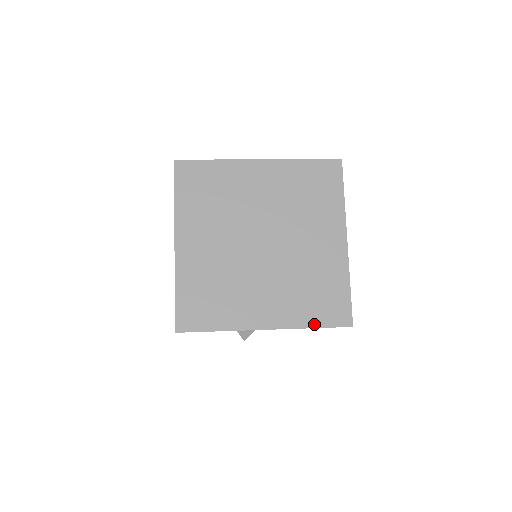
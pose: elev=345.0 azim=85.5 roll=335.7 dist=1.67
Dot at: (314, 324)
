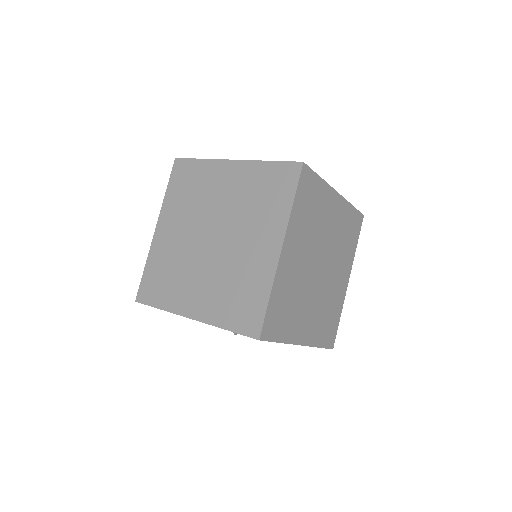
Dot at: (227, 326)
